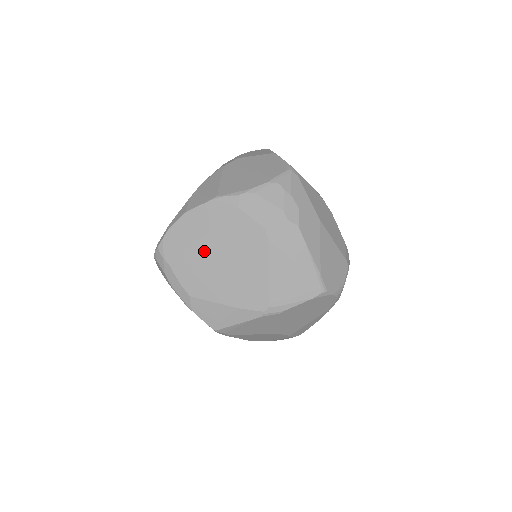
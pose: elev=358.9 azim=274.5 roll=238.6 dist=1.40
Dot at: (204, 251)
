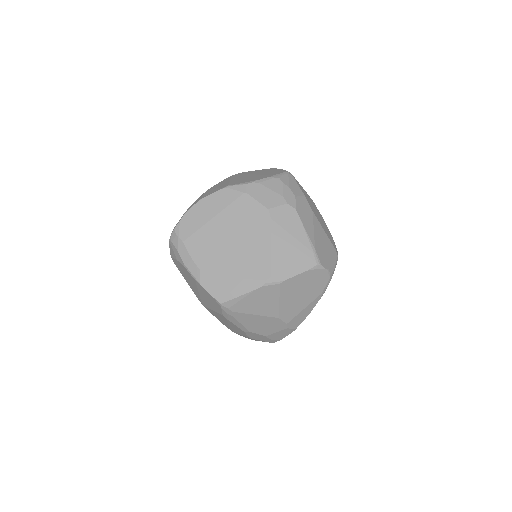
Dot at: (215, 230)
